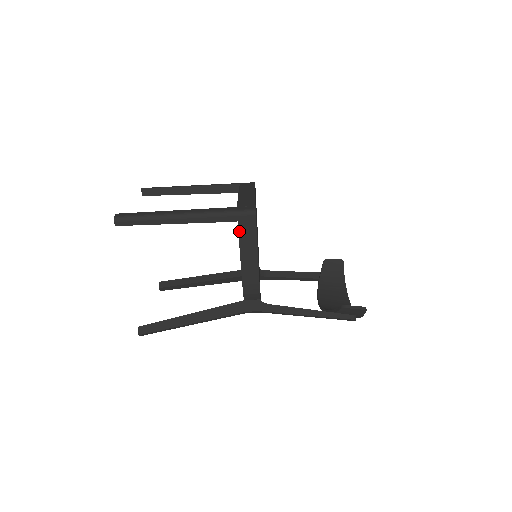
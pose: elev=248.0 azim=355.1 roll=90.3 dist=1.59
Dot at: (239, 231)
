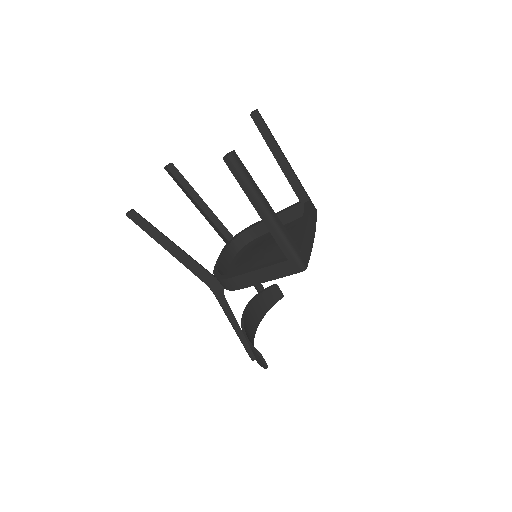
Dot at: (280, 263)
